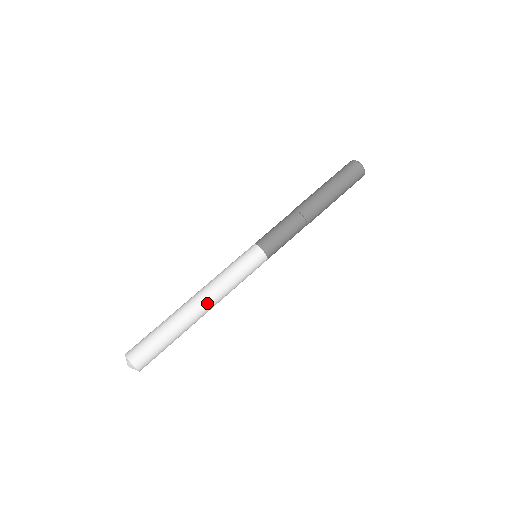
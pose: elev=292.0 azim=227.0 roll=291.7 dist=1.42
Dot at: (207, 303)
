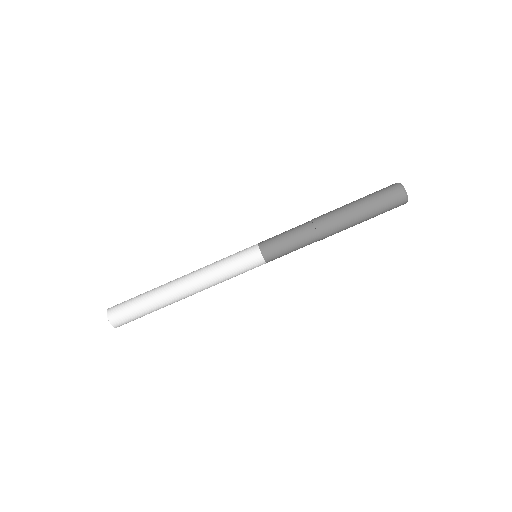
Dot at: (189, 283)
